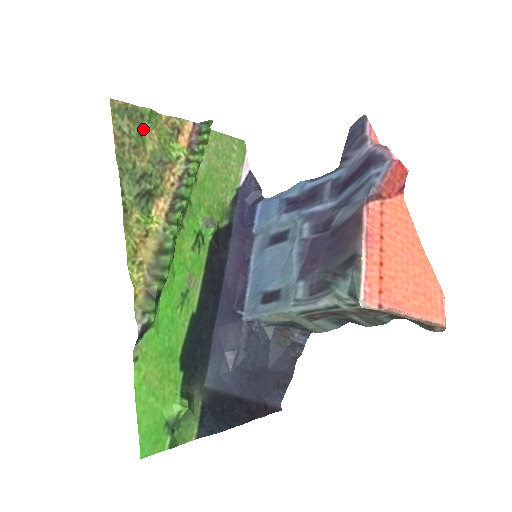
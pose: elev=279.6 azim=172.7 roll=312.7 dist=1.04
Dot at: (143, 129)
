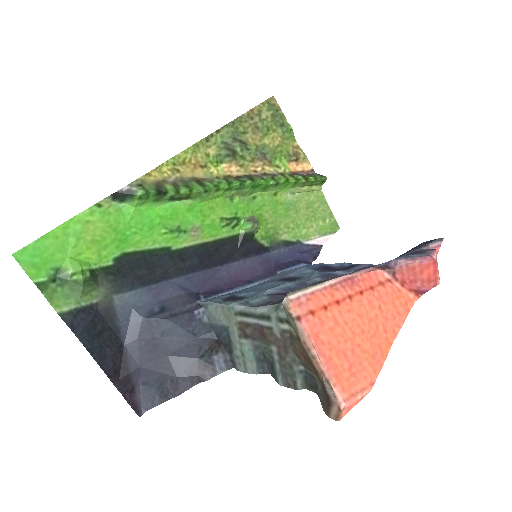
Dot at: (274, 130)
